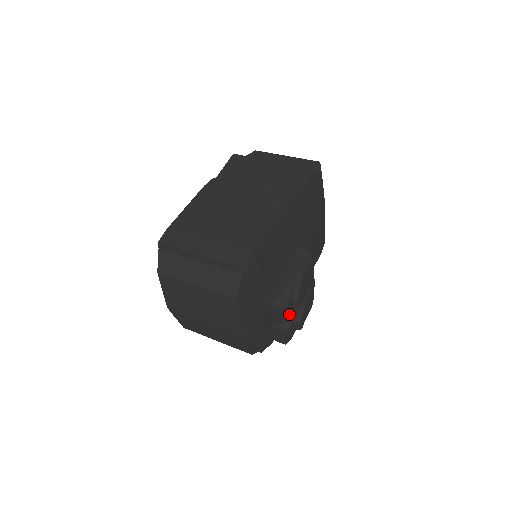
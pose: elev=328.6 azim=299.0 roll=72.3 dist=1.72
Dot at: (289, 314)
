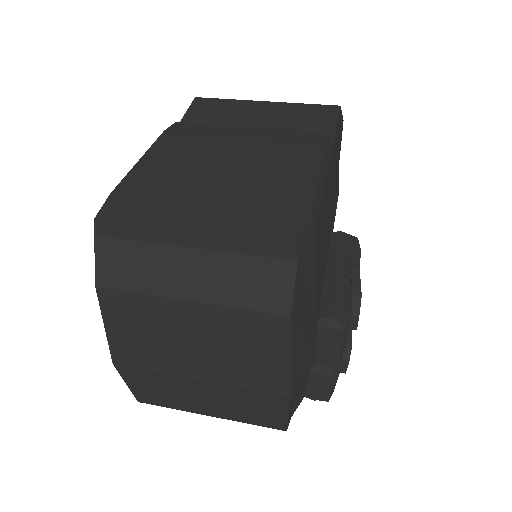
Dot at: (345, 343)
